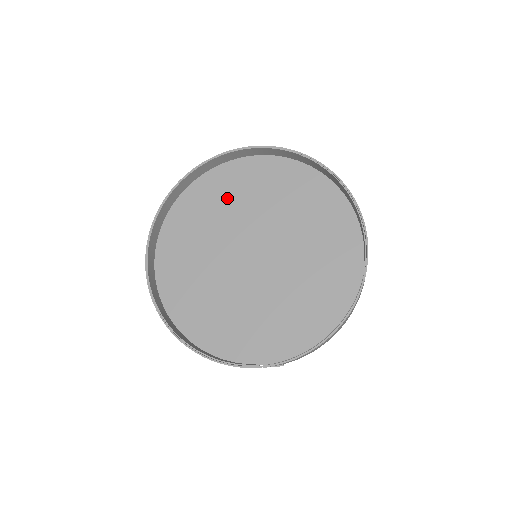
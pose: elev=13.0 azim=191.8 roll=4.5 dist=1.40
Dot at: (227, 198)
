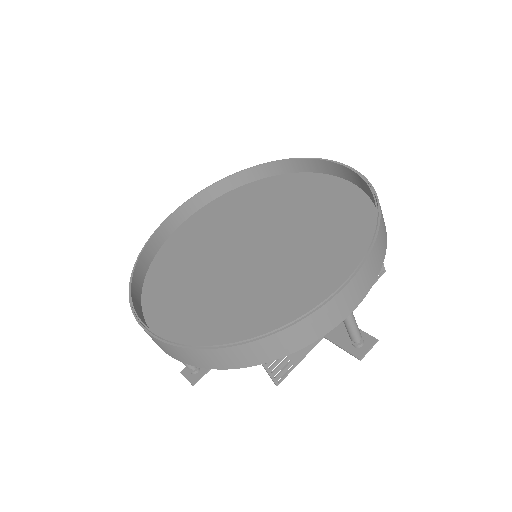
Dot at: (194, 244)
